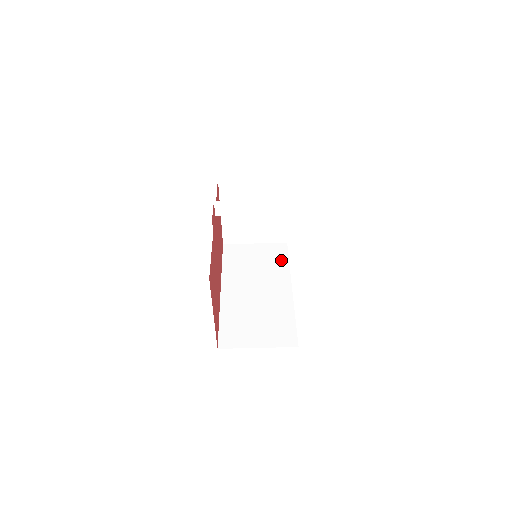
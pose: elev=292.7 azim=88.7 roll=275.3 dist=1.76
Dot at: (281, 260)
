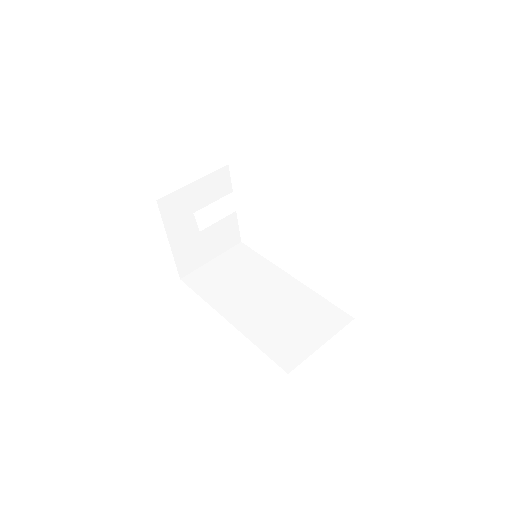
Dot at: (253, 259)
